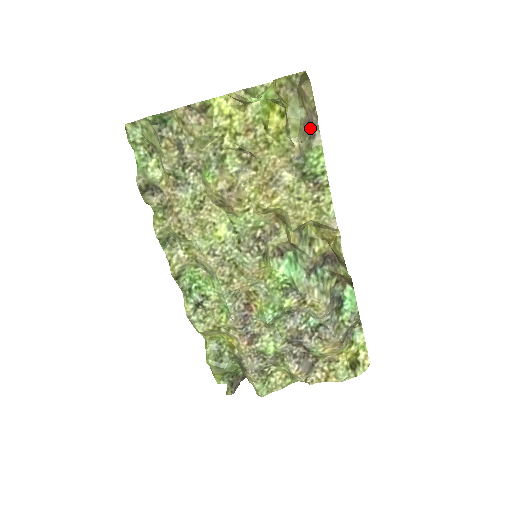
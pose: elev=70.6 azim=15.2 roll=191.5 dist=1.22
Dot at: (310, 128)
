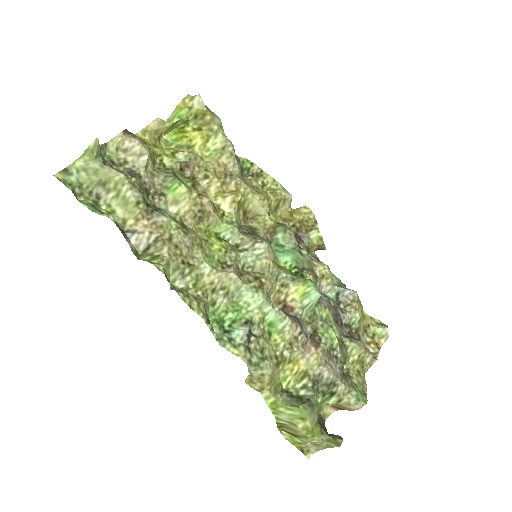
Dot at: occluded
